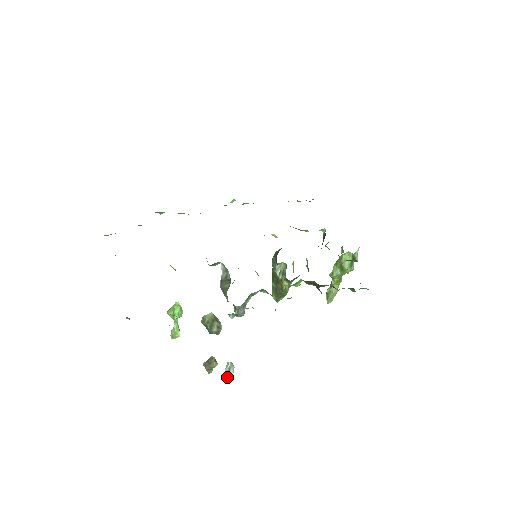
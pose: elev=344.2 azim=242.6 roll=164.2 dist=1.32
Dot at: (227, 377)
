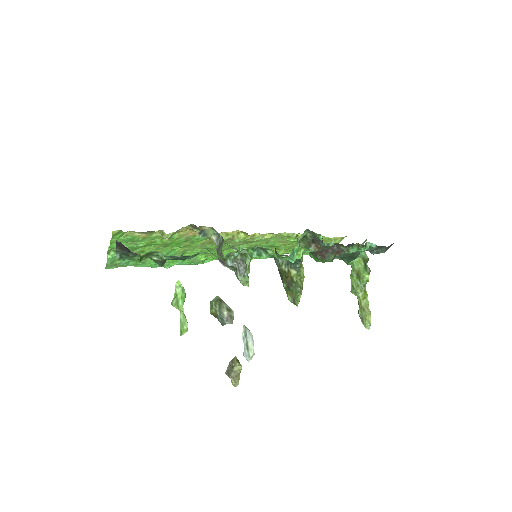
Dot at: (246, 346)
